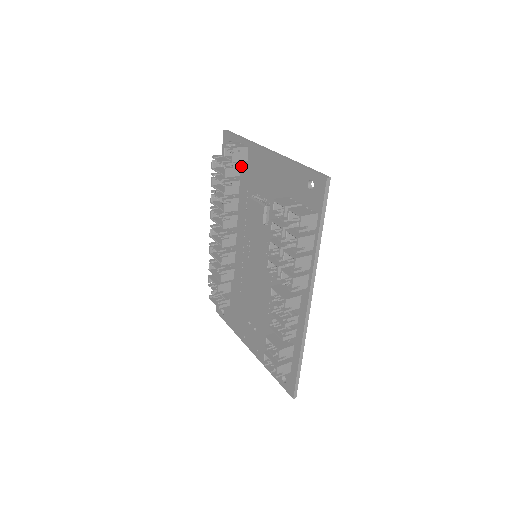
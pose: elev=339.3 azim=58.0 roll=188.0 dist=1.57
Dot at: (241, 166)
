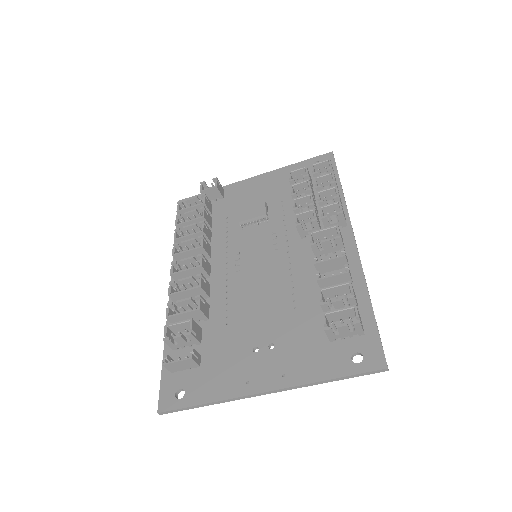
Dot at: (213, 207)
